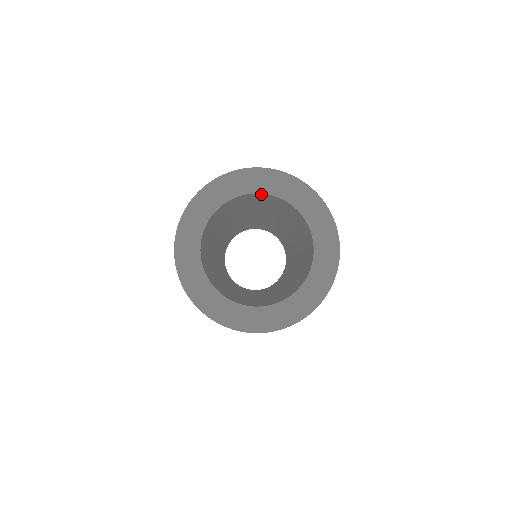
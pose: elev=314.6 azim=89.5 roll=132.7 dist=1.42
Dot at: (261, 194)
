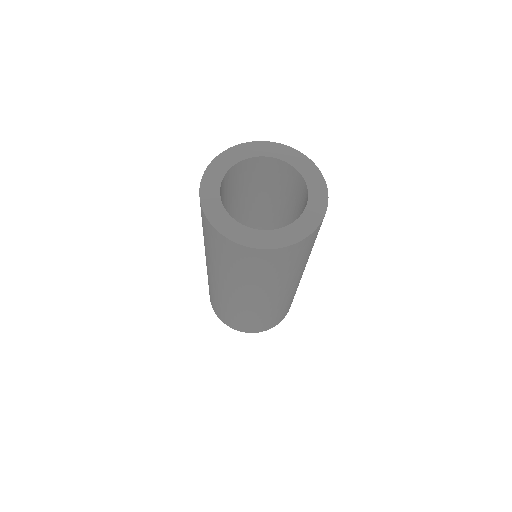
Dot at: (259, 159)
